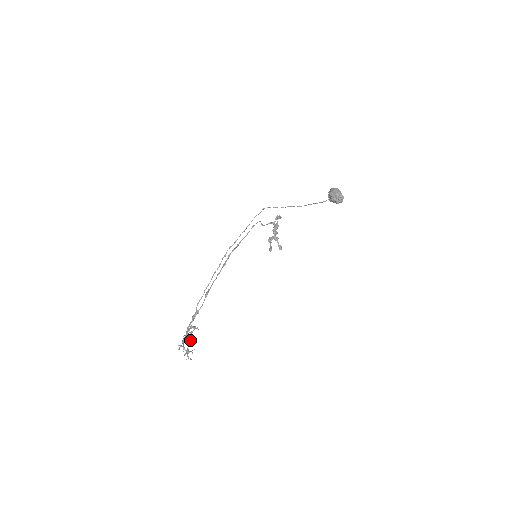
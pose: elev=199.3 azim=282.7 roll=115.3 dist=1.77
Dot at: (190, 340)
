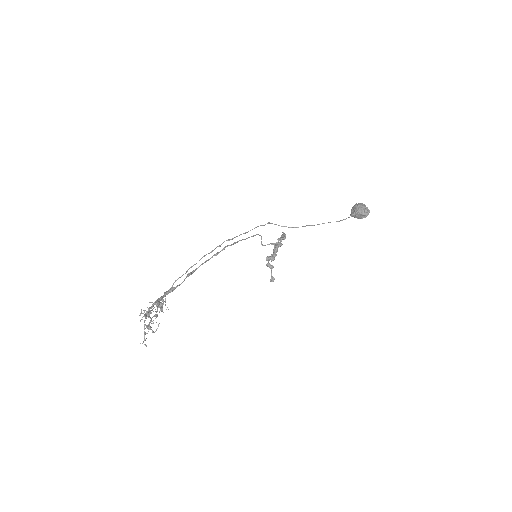
Dot at: (156, 314)
